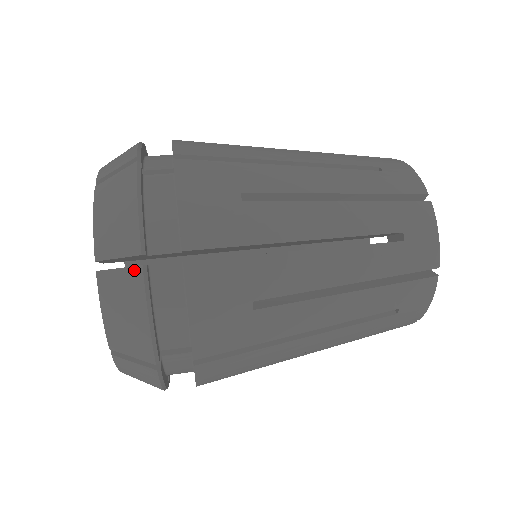
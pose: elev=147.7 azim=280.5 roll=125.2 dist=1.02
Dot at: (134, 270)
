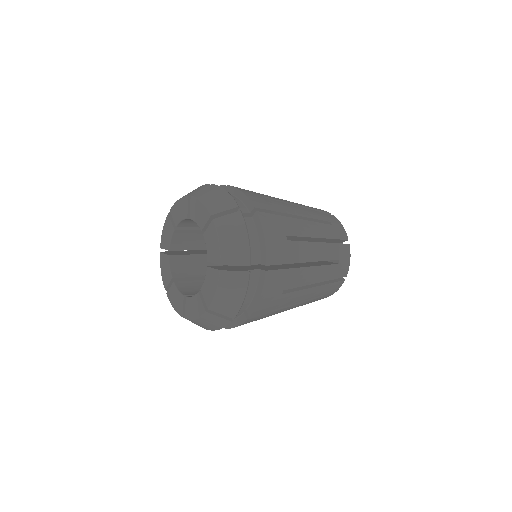
Dot at: (244, 273)
